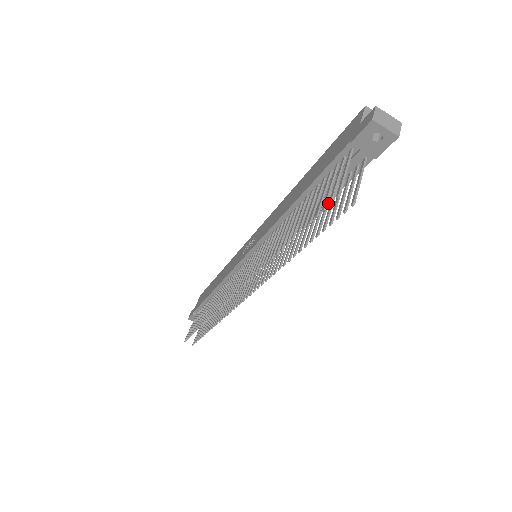
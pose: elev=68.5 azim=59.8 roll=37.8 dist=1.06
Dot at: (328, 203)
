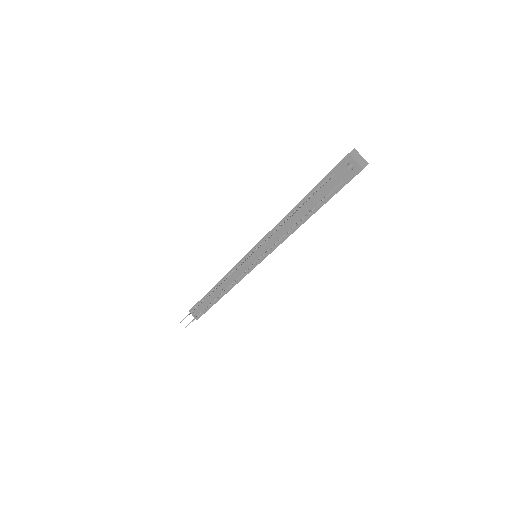
Dot at: occluded
